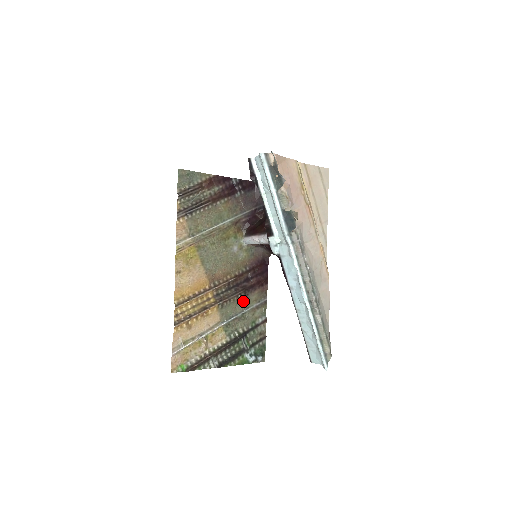
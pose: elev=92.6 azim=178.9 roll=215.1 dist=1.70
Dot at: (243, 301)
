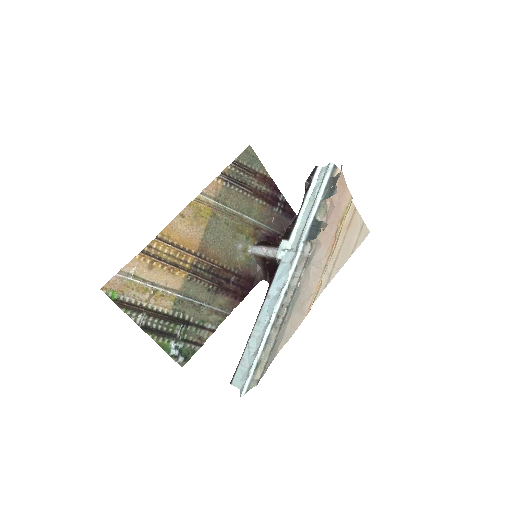
Dot at: (210, 294)
